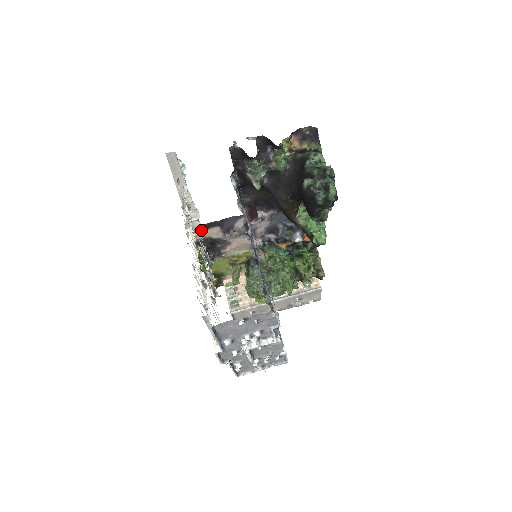
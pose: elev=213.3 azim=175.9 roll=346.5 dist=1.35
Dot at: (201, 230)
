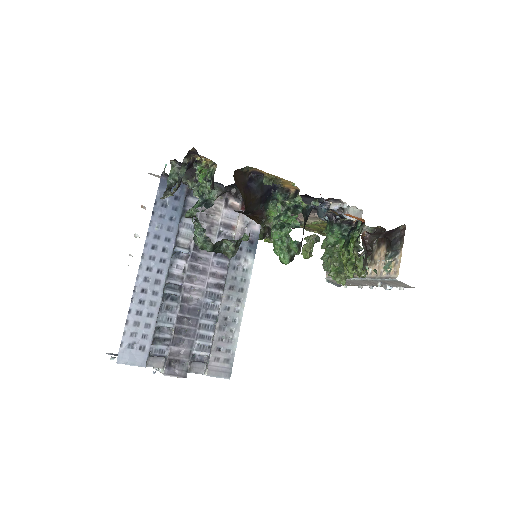
Dot at: occluded
